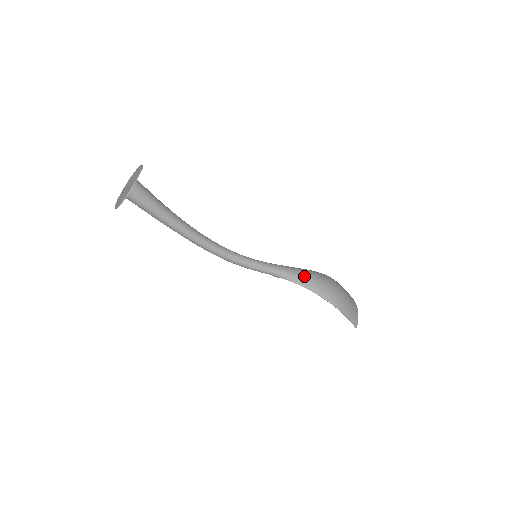
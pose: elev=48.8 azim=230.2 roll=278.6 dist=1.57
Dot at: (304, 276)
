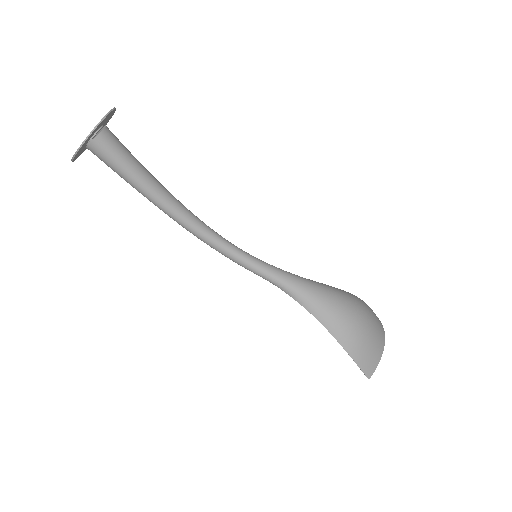
Dot at: (315, 298)
